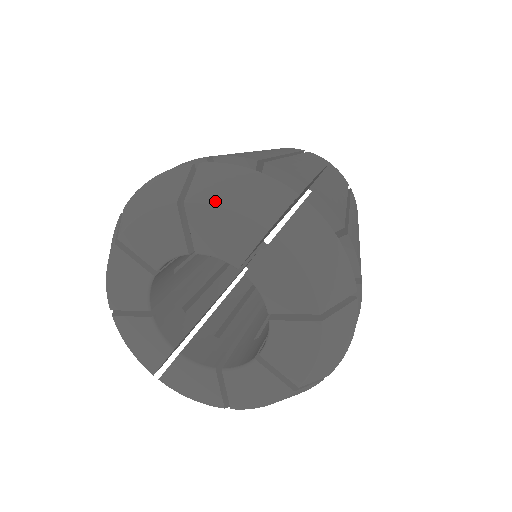
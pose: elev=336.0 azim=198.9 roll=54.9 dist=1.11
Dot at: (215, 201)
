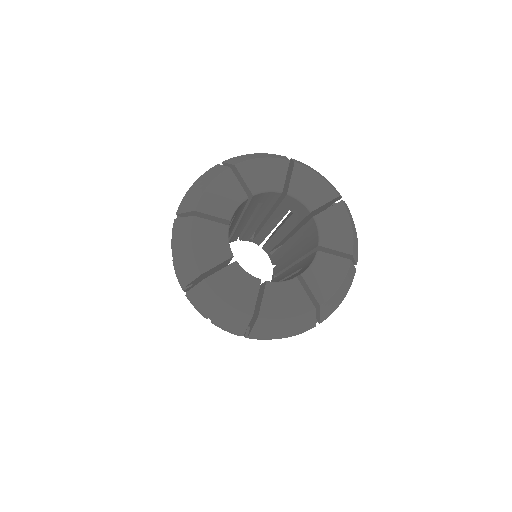
Dot at: (252, 158)
